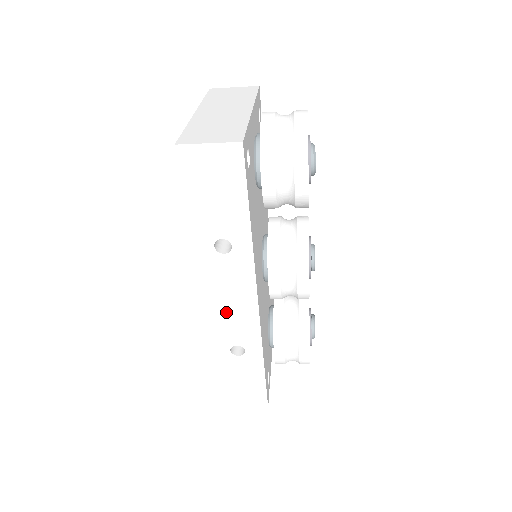
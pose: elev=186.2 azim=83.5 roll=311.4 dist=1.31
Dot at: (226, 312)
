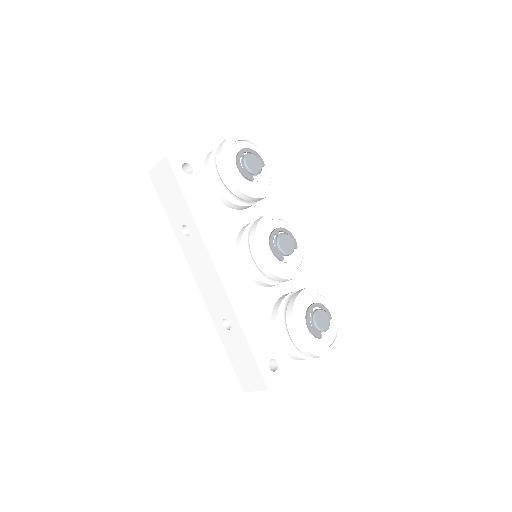
Dot at: (207, 287)
